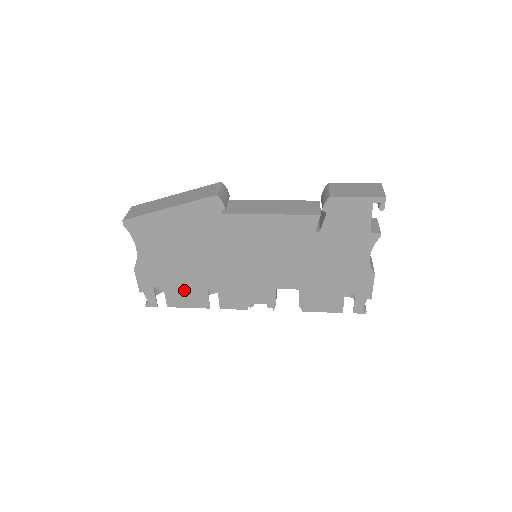
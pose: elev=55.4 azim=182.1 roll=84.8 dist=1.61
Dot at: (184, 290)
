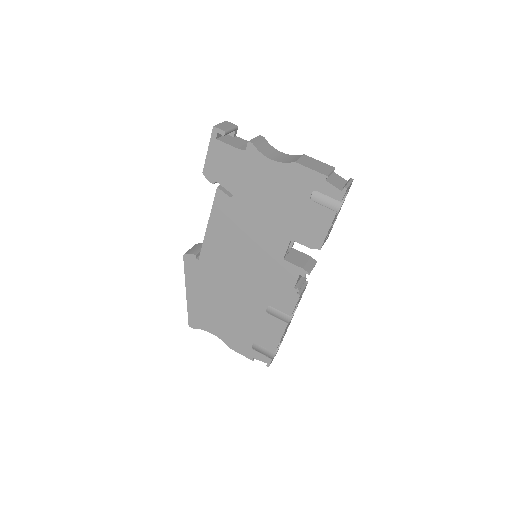
Dot at: (261, 330)
